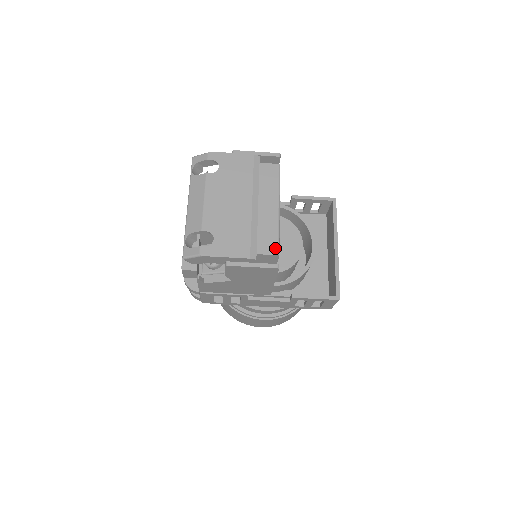
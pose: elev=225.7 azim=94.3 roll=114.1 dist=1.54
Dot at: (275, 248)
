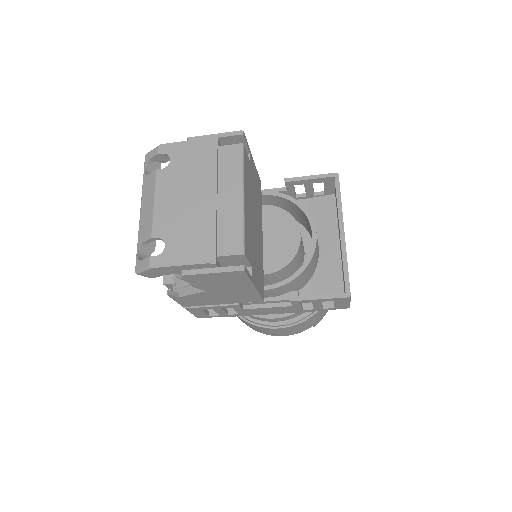
Dot at: (239, 246)
